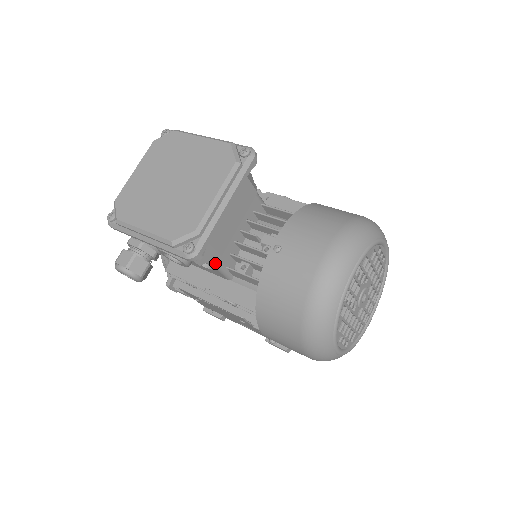
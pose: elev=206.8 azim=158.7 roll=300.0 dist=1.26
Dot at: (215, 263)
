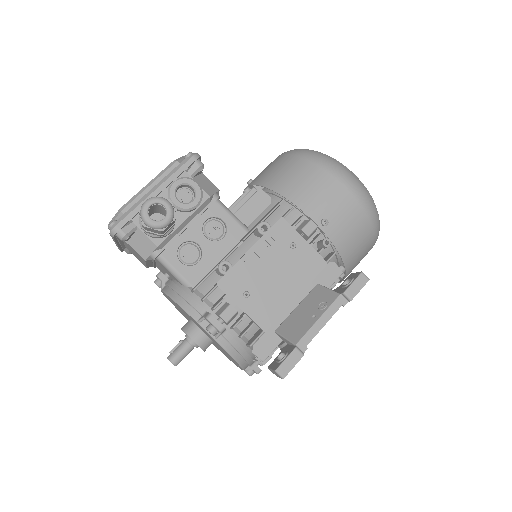
Dot at: (221, 203)
